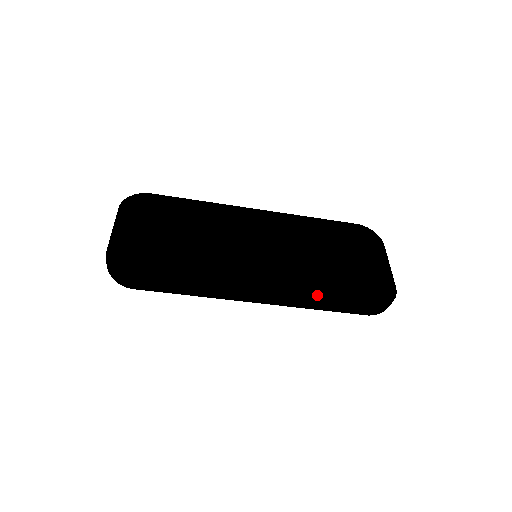
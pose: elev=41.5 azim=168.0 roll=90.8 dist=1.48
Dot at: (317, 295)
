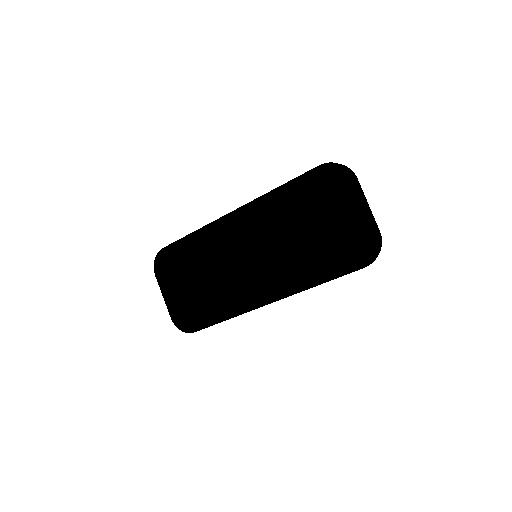
Dot at: (310, 283)
